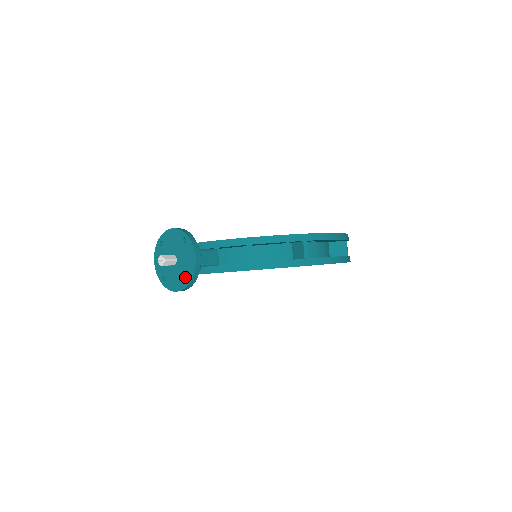
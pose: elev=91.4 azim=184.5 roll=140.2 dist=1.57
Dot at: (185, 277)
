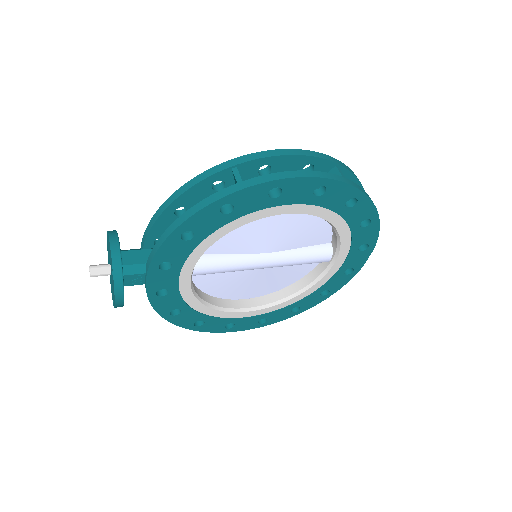
Dot at: (112, 275)
